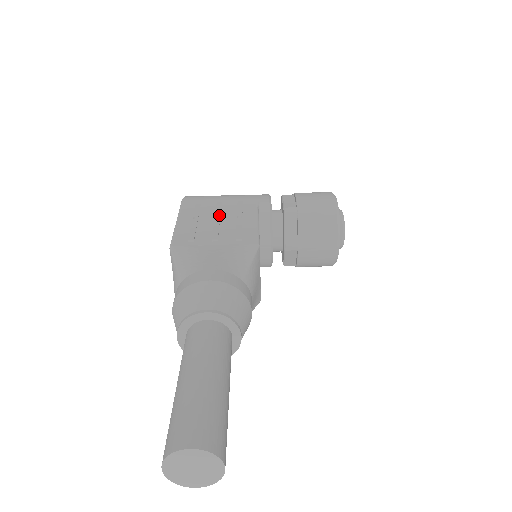
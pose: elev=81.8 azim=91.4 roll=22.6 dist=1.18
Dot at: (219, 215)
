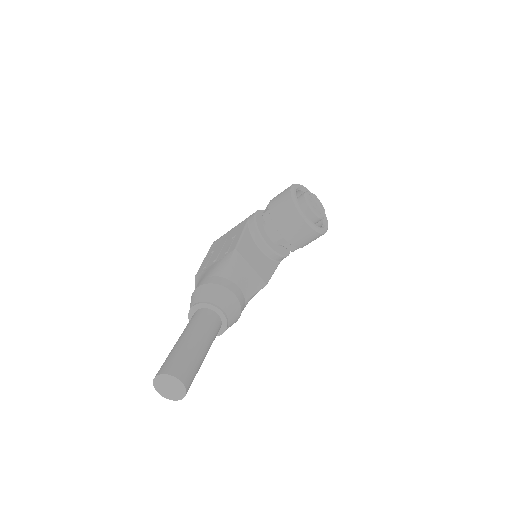
Dot at: (224, 242)
